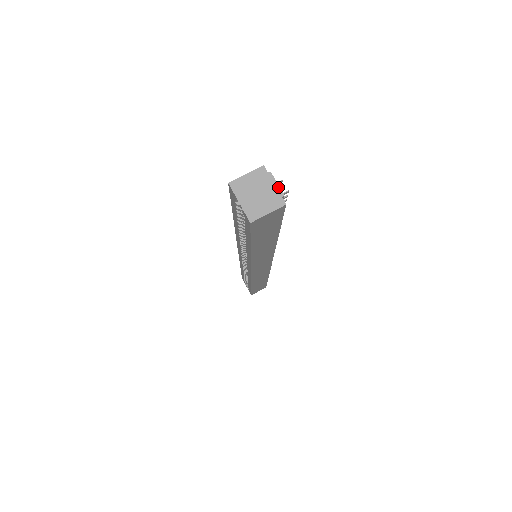
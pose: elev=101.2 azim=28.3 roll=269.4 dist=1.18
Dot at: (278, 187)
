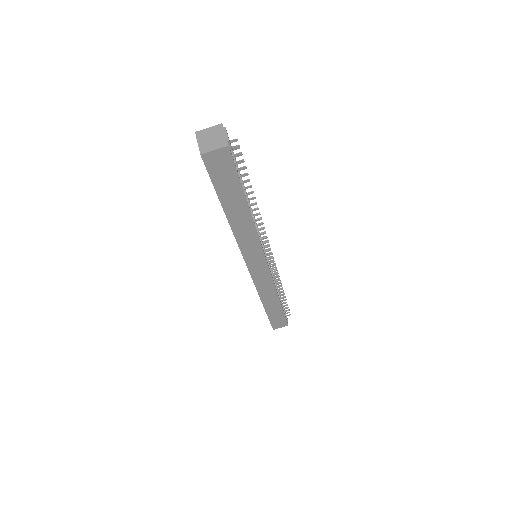
Dot at: (227, 136)
